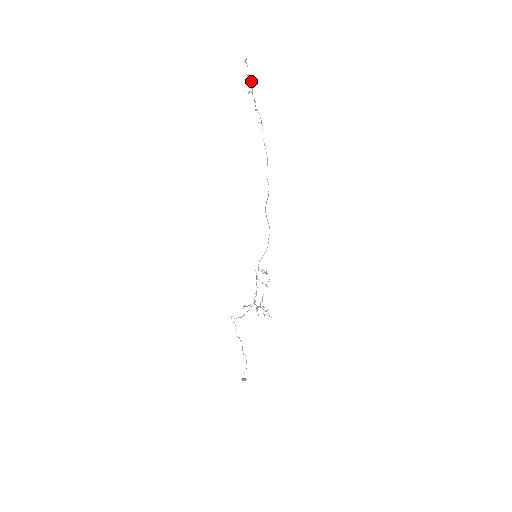
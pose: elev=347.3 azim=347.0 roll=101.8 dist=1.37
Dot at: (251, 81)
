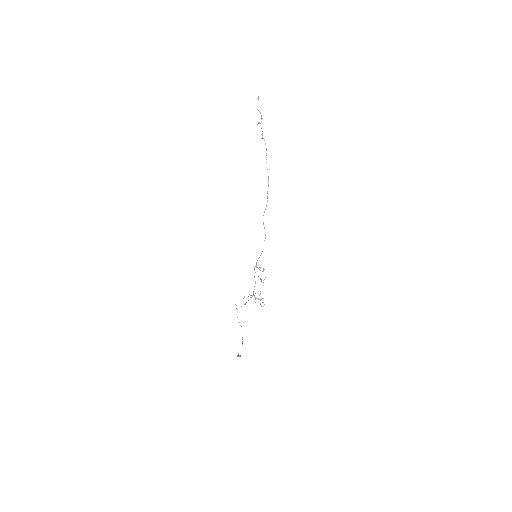
Dot at: (261, 115)
